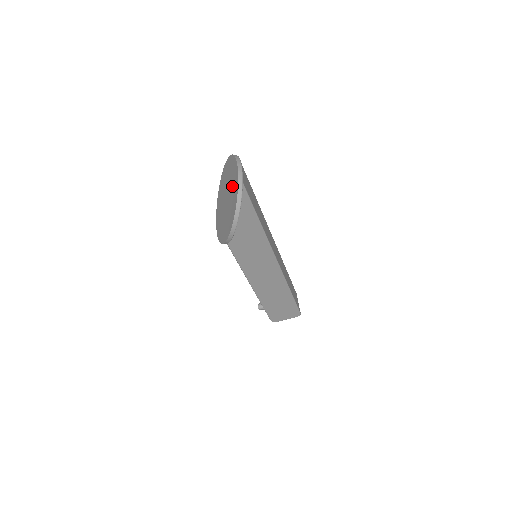
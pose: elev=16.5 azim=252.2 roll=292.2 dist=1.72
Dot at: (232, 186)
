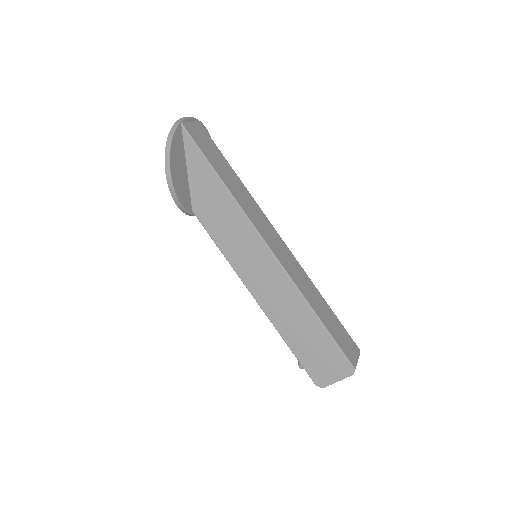
Dot at: occluded
